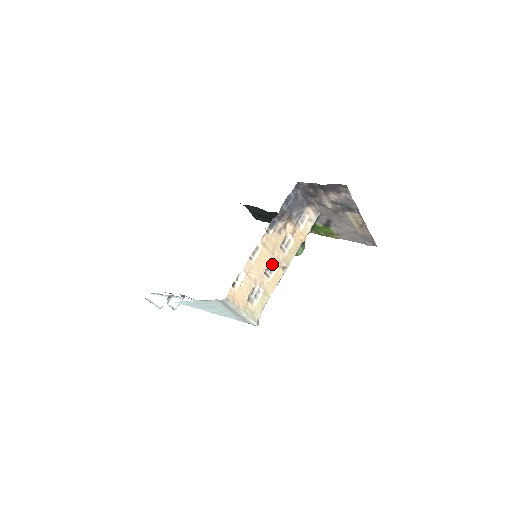
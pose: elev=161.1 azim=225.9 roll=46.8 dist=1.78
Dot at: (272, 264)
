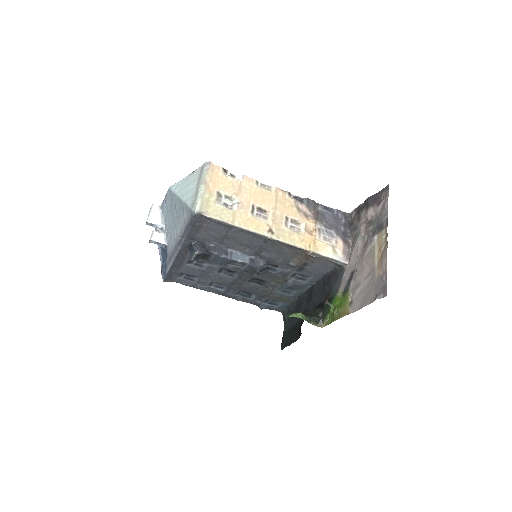
Dot at: (266, 215)
